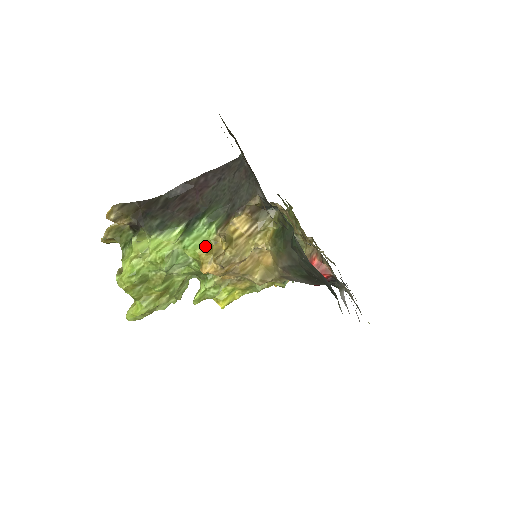
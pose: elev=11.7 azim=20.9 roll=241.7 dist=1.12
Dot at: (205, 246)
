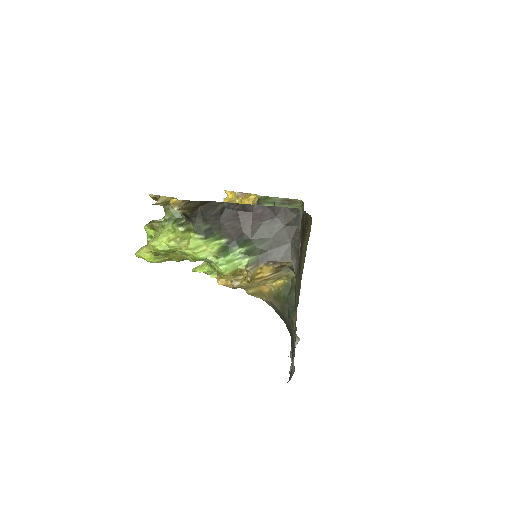
Dot at: (232, 272)
